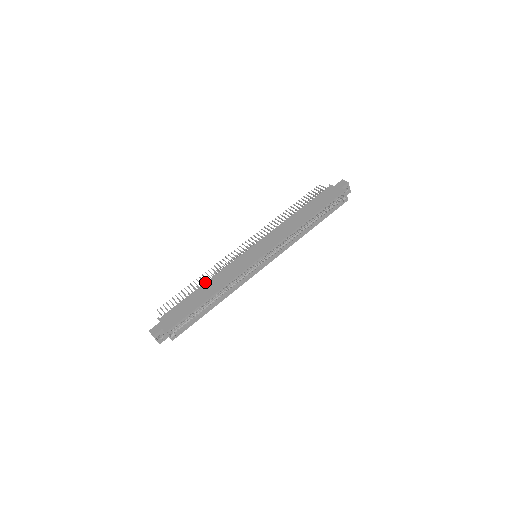
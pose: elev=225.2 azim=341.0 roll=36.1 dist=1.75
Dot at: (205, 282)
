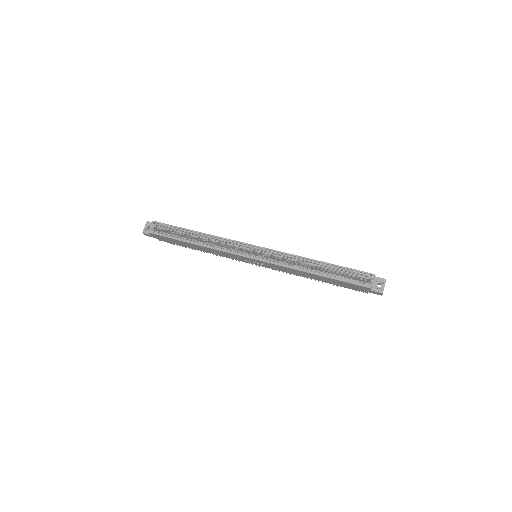
Dot at: occluded
